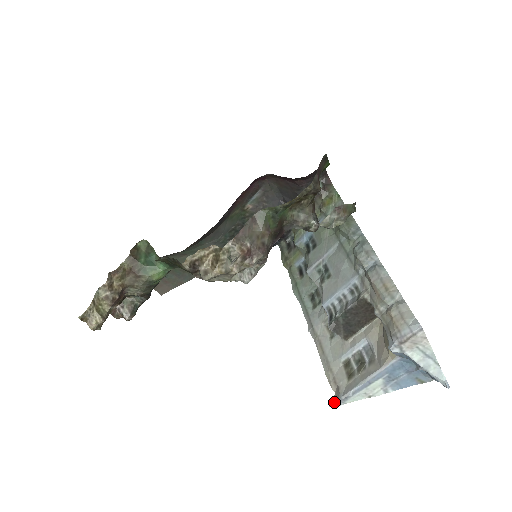
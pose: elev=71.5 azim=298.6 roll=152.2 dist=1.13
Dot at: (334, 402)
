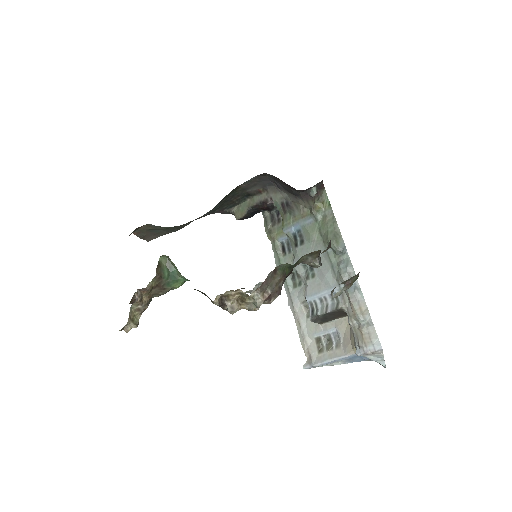
Dot at: (307, 366)
